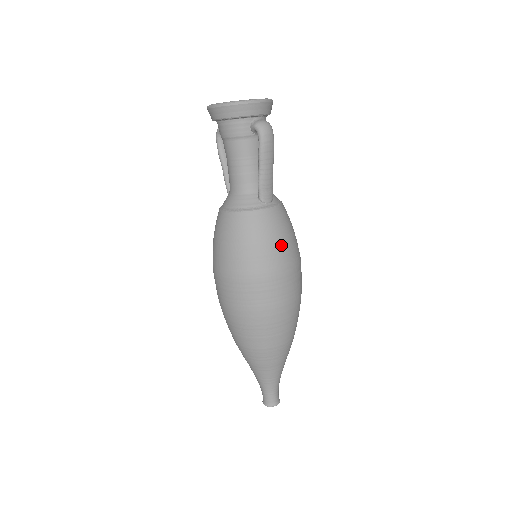
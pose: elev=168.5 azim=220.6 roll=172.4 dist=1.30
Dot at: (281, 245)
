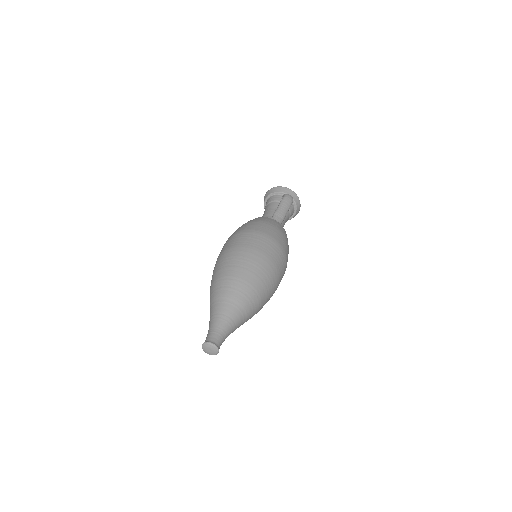
Dot at: (274, 229)
